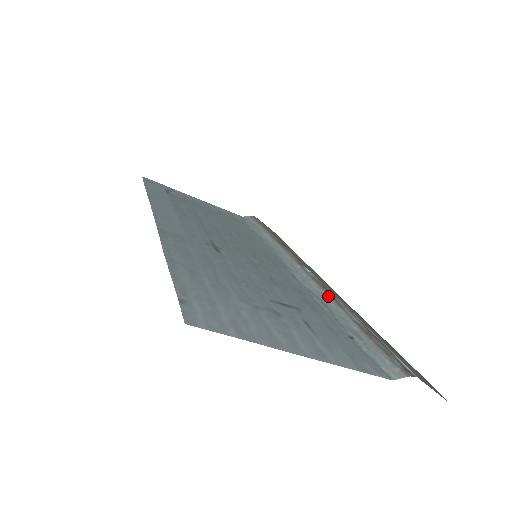
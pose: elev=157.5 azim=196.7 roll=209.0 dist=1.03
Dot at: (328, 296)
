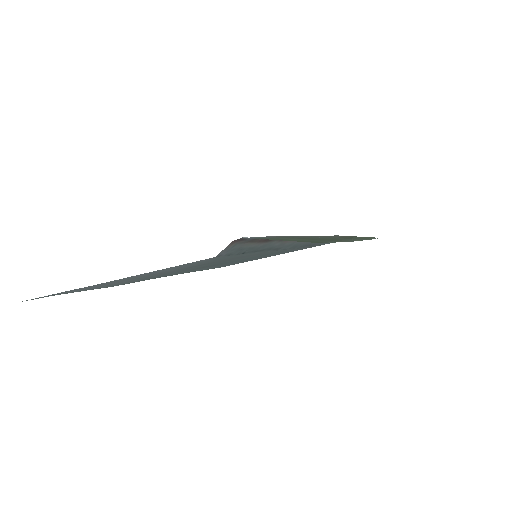
Dot at: (286, 241)
